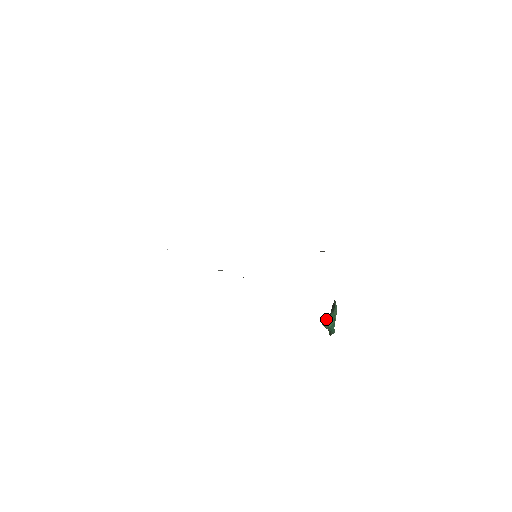
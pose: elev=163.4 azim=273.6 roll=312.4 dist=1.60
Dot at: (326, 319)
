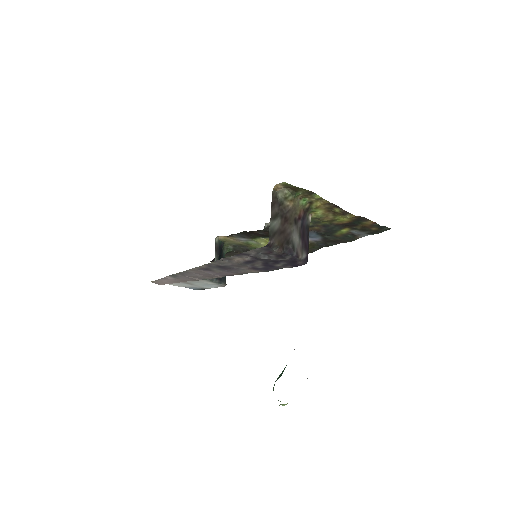
Dot at: occluded
